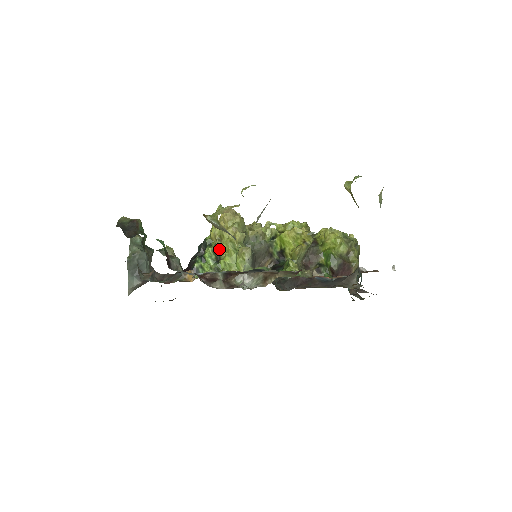
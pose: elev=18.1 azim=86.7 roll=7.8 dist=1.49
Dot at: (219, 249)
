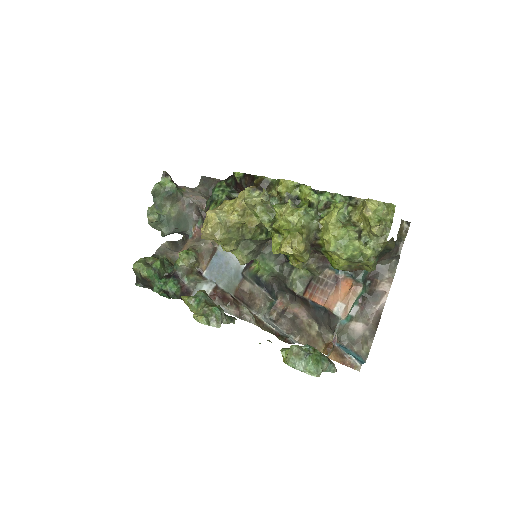
Dot at: occluded
